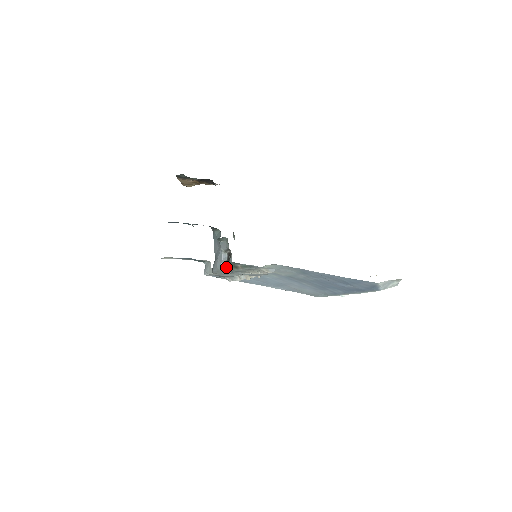
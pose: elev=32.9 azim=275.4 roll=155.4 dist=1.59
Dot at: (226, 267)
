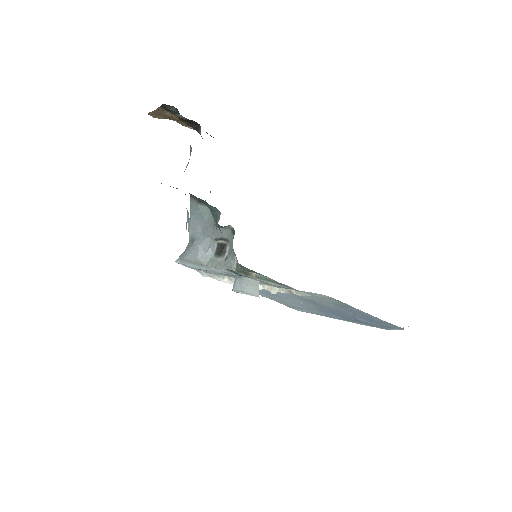
Dot at: (216, 262)
